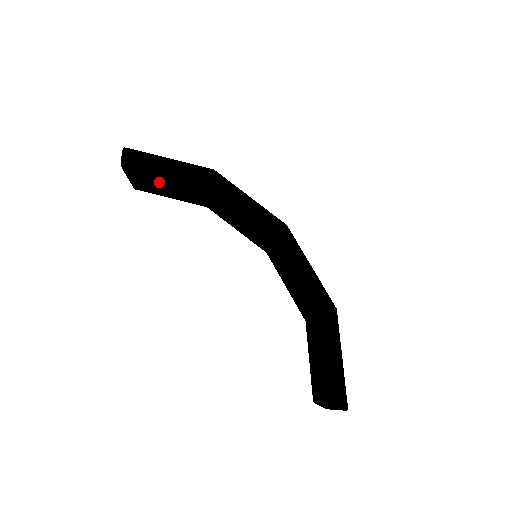
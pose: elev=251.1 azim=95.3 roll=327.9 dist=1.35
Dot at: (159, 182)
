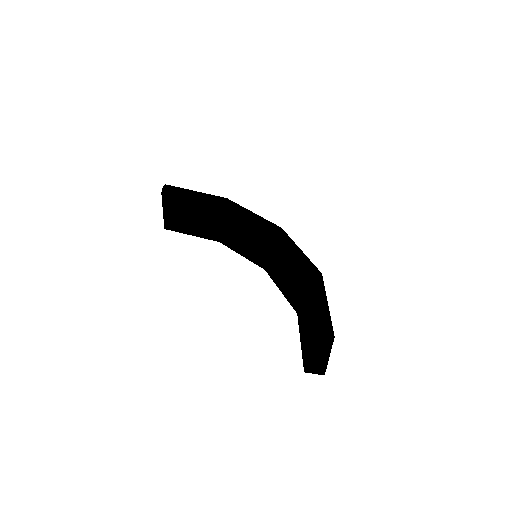
Dot at: (186, 209)
